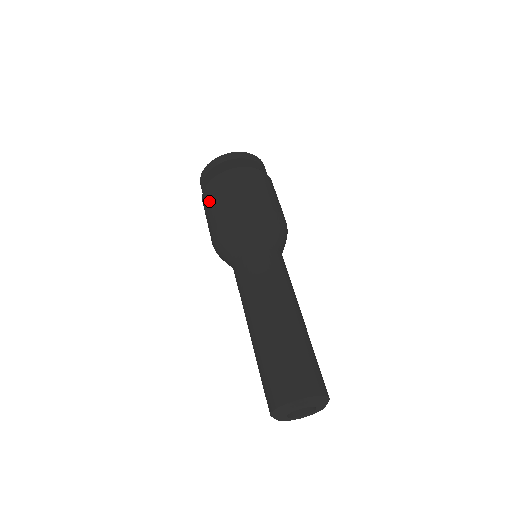
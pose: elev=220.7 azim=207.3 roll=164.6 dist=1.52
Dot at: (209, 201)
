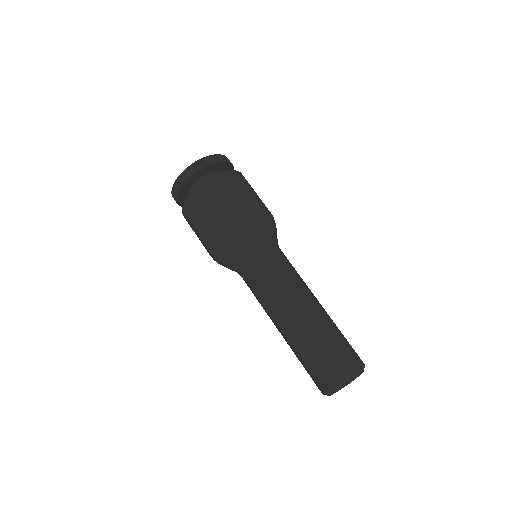
Dot at: (212, 200)
